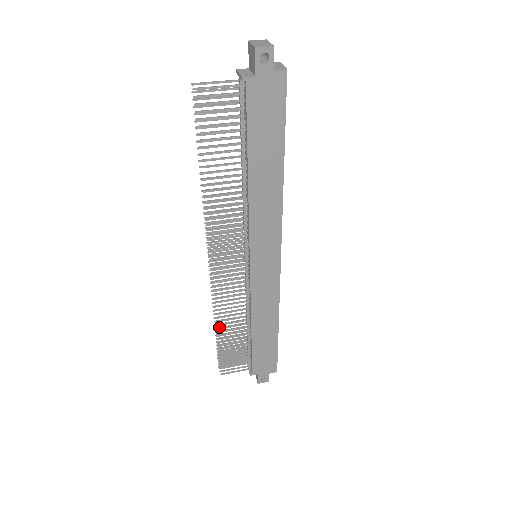
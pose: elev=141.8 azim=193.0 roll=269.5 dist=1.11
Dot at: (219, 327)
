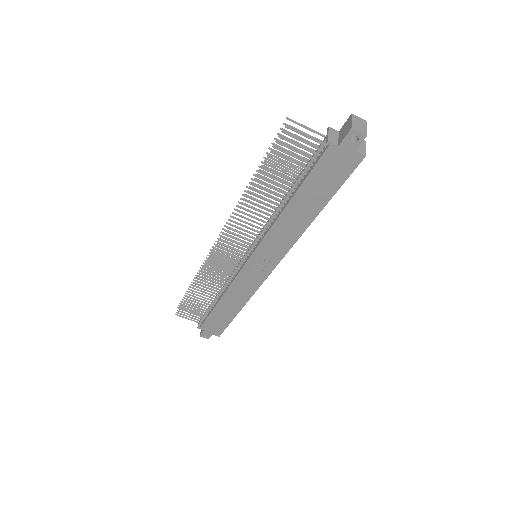
Dot at: occluded
